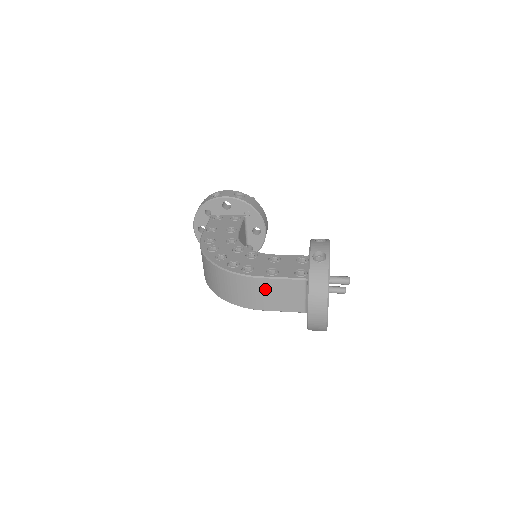
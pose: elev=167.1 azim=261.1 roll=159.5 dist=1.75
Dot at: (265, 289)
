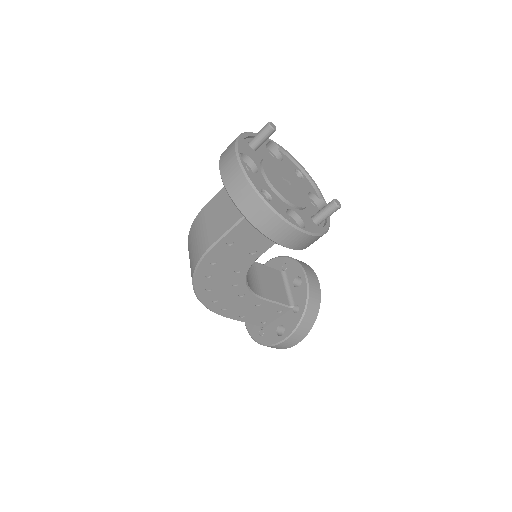
Dot at: (210, 215)
